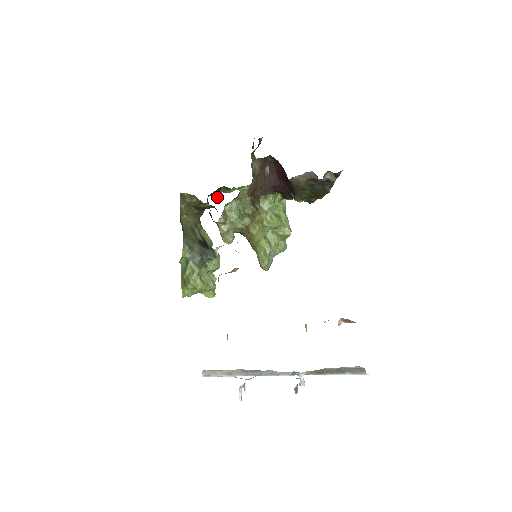
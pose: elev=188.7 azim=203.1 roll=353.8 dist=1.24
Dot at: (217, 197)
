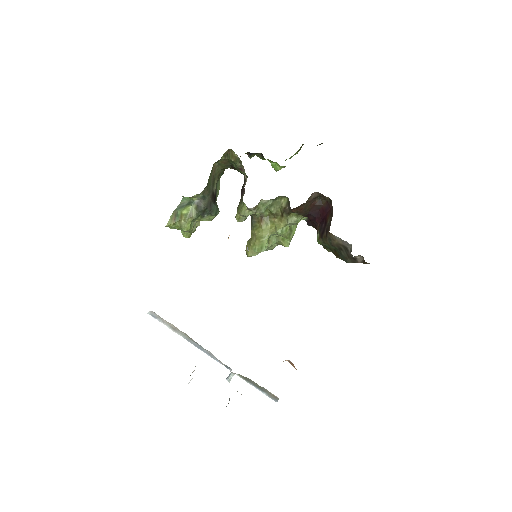
Dot at: (249, 157)
